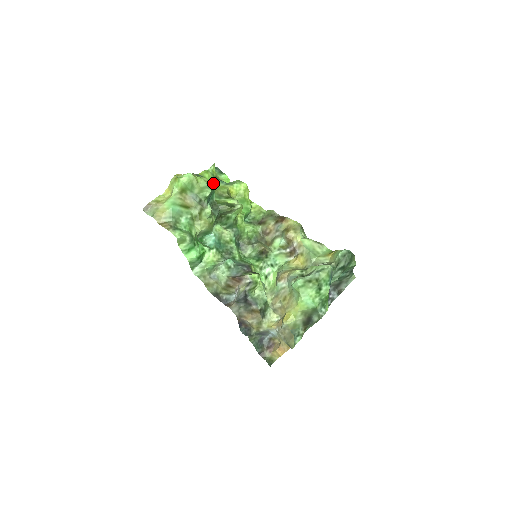
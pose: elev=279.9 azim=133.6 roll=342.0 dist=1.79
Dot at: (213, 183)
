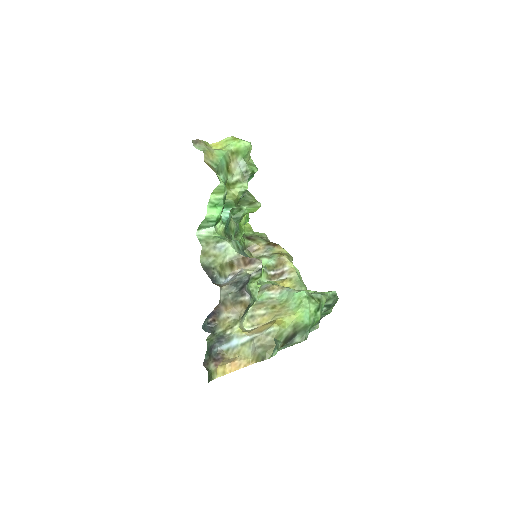
Dot at: occluded
